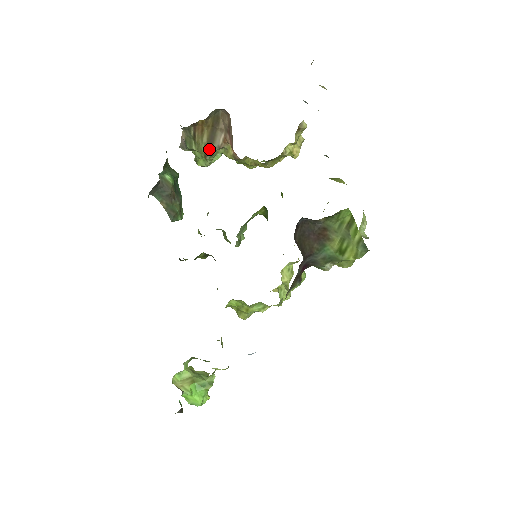
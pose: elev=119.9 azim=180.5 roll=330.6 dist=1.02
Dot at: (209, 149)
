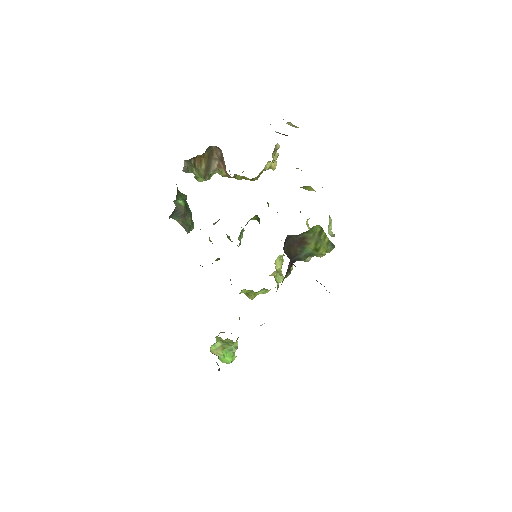
Dot at: (207, 173)
